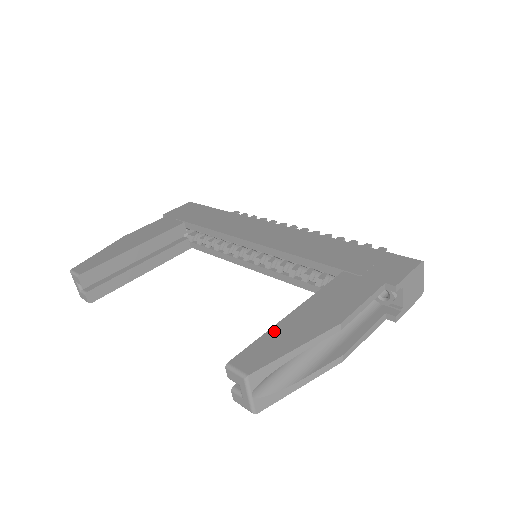
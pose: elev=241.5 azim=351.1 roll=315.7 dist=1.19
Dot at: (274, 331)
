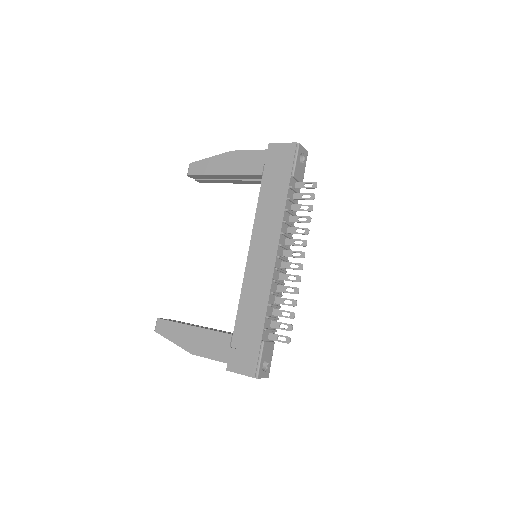
Dot at: (178, 326)
